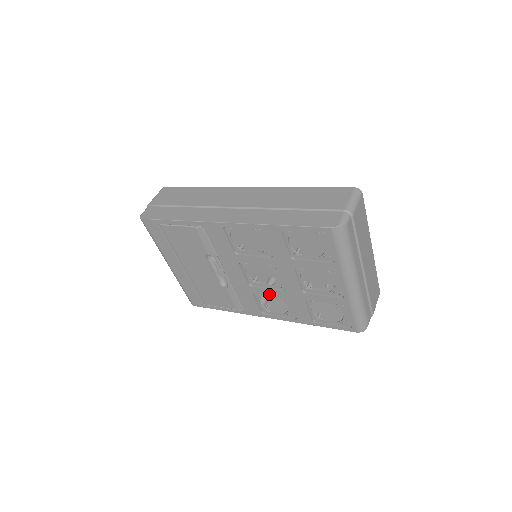
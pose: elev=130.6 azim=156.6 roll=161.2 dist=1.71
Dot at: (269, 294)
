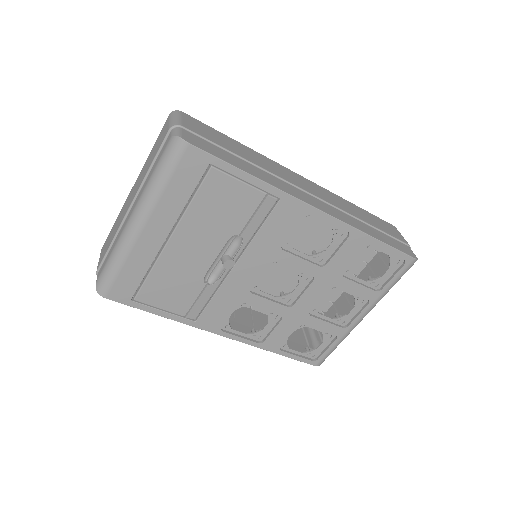
Dot at: (263, 307)
